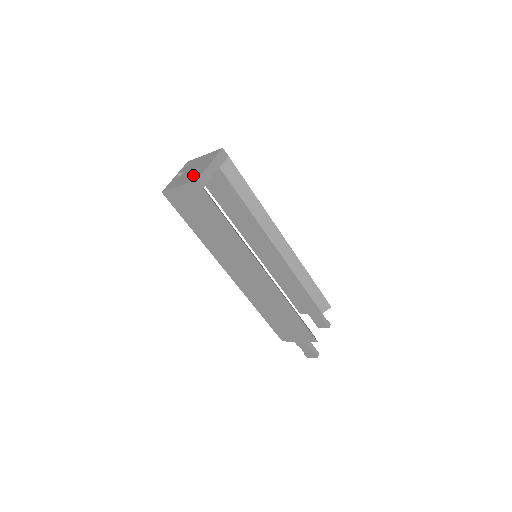
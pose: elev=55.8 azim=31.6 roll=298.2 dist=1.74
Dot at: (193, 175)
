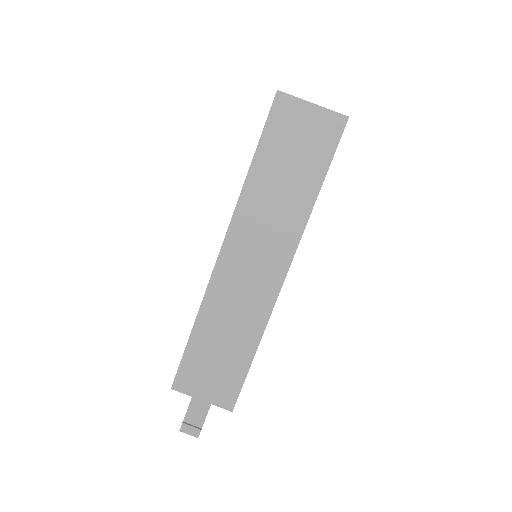
Dot at: occluded
